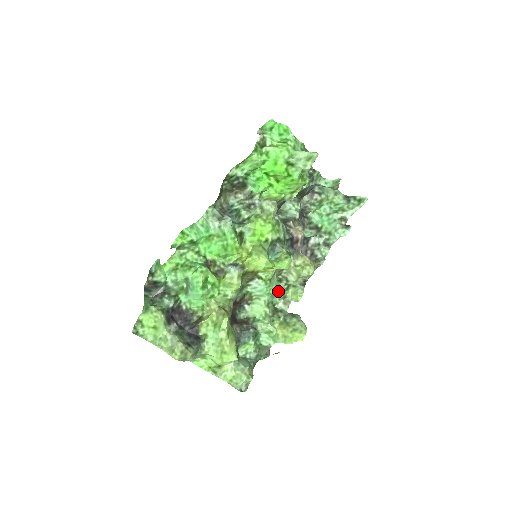
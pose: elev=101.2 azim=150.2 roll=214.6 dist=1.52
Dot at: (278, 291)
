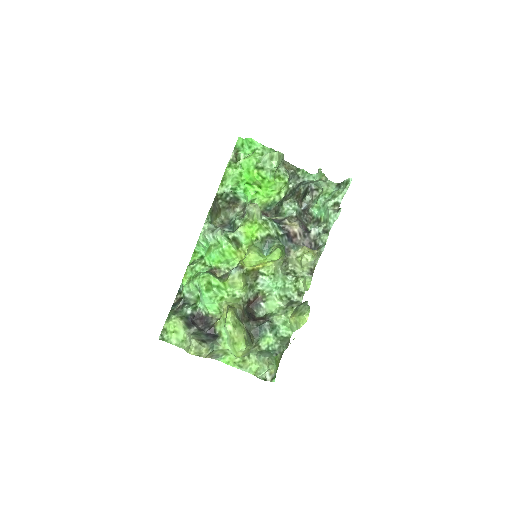
Dot at: (286, 284)
